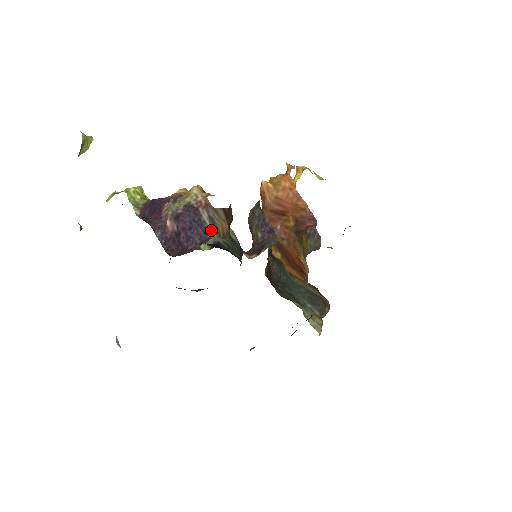
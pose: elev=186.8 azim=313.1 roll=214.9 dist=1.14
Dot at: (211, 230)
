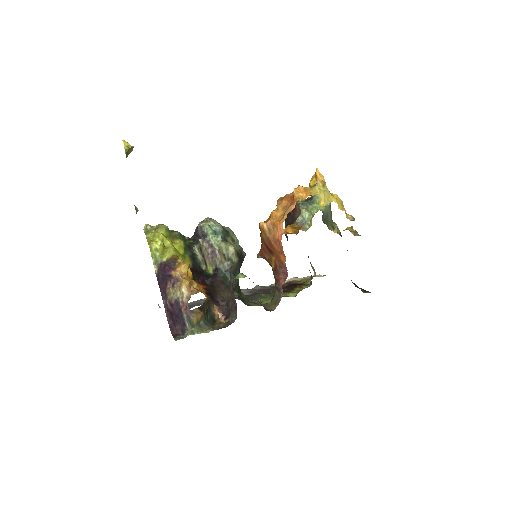
Dot at: (187, 326)
